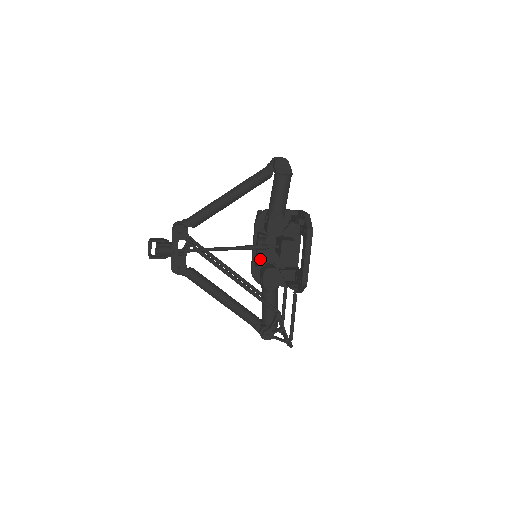
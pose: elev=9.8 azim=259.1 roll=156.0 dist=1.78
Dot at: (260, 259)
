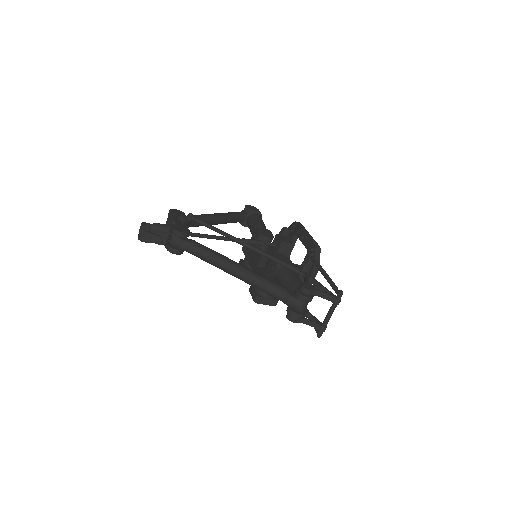
Dot at: occluded
